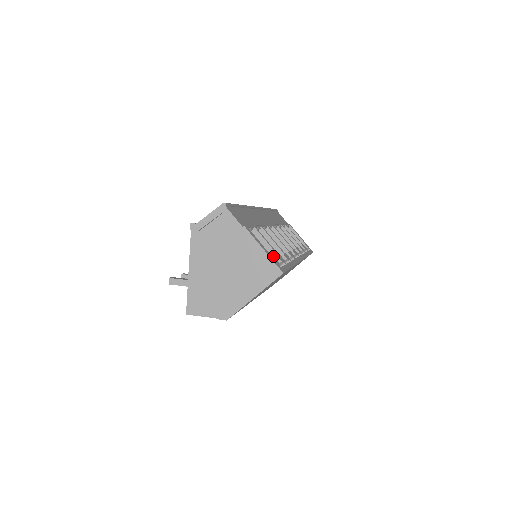
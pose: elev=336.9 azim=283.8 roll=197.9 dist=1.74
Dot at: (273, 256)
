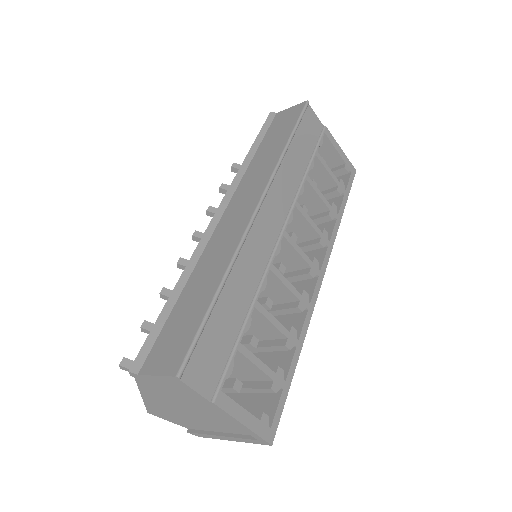
Dot at: (265, 378)
